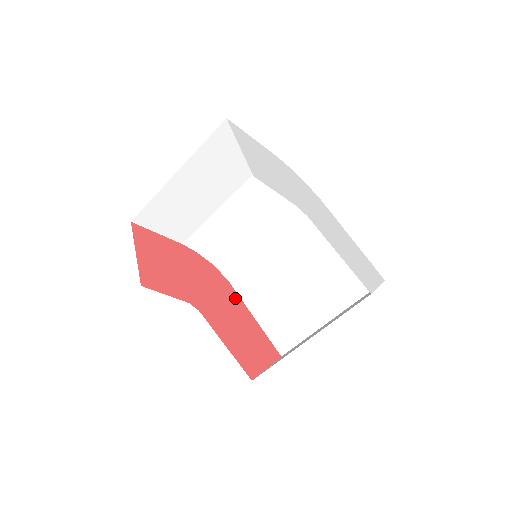
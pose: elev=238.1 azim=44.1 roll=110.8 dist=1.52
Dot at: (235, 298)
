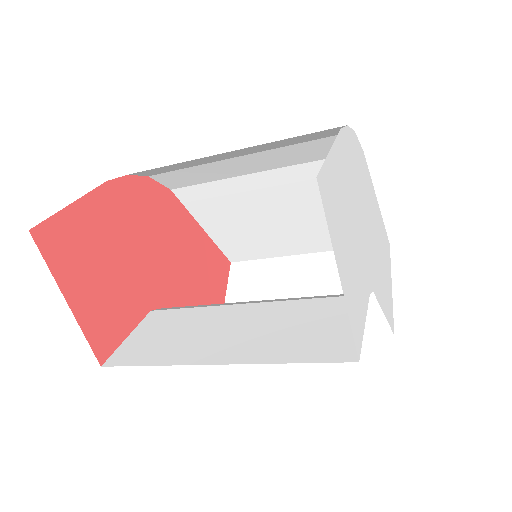
Dot at: (183, 220)
